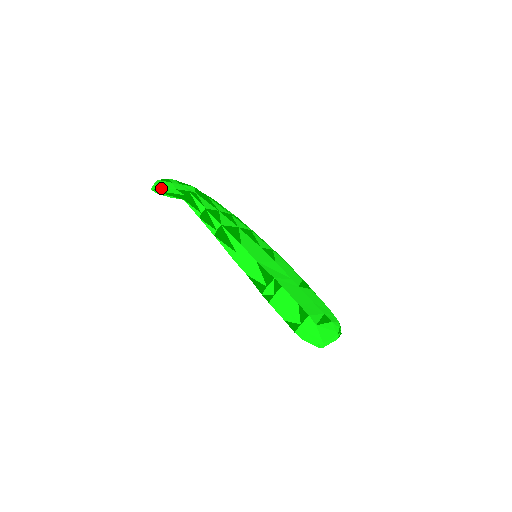
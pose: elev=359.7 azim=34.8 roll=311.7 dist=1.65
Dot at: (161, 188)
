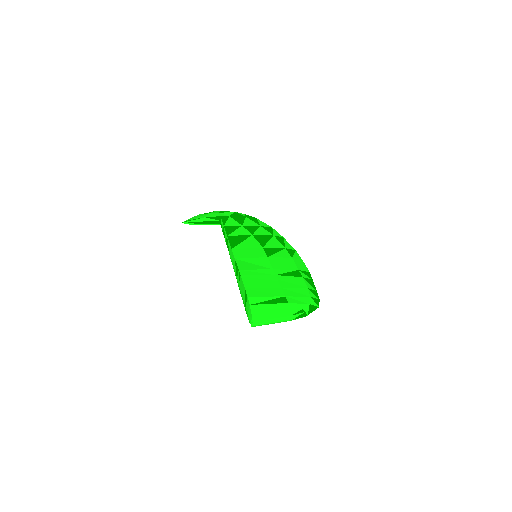
Dot at: (190, 219)
